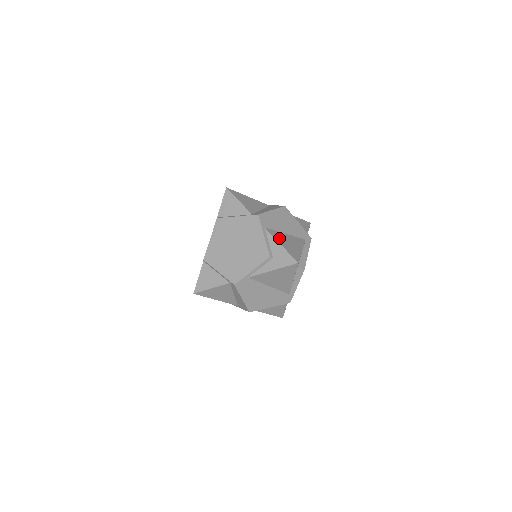
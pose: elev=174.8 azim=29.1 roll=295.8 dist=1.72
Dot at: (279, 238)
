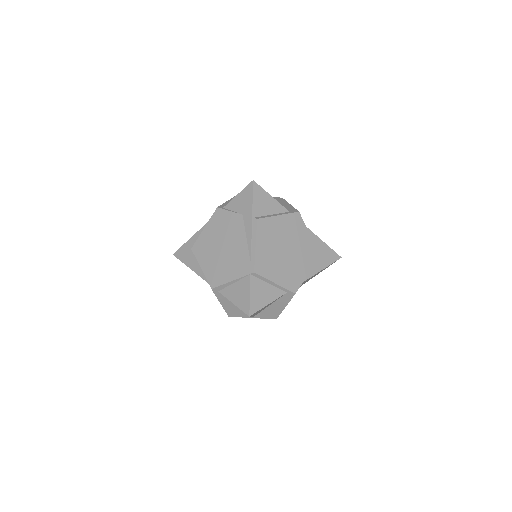
Dot at: occluded
